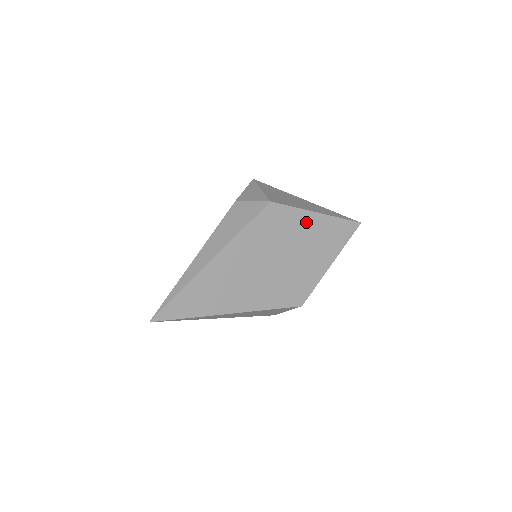
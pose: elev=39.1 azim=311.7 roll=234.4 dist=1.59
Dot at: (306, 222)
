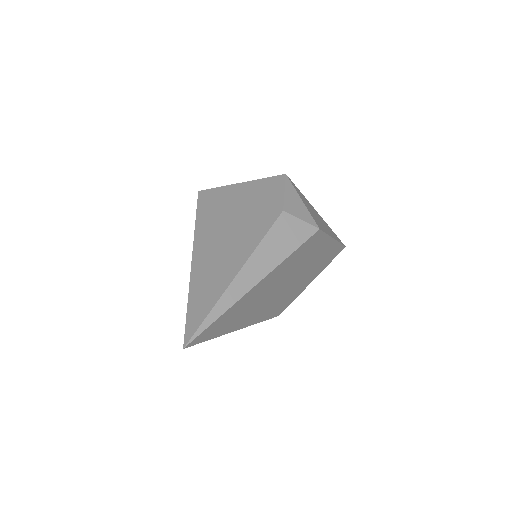
Dot at: (324, 247)
